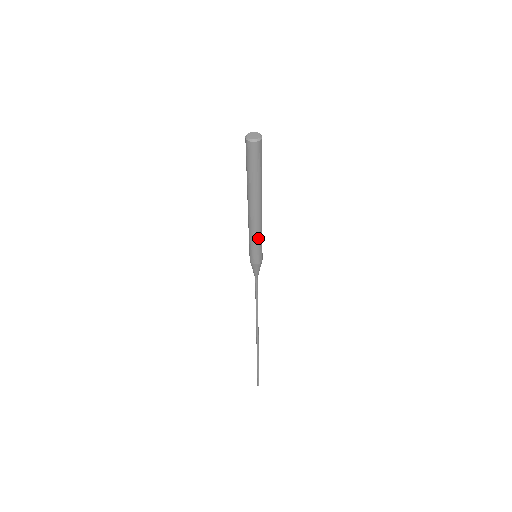
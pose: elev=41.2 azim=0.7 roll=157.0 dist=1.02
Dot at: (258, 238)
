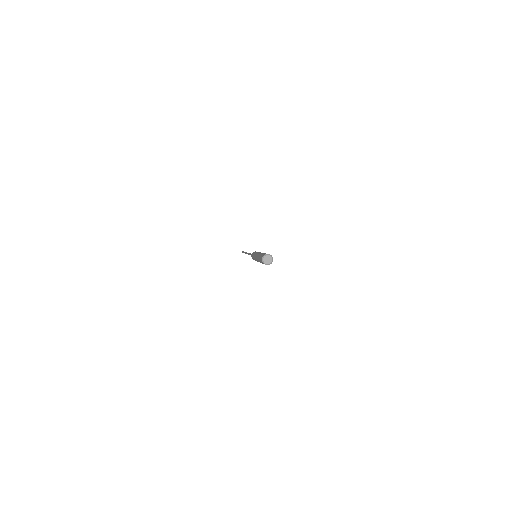
Dot at: occluded
